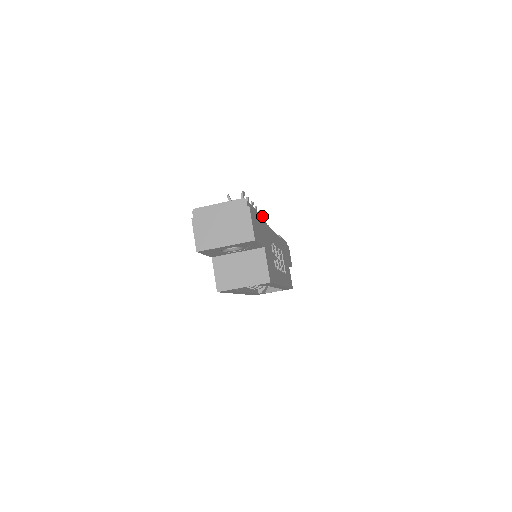
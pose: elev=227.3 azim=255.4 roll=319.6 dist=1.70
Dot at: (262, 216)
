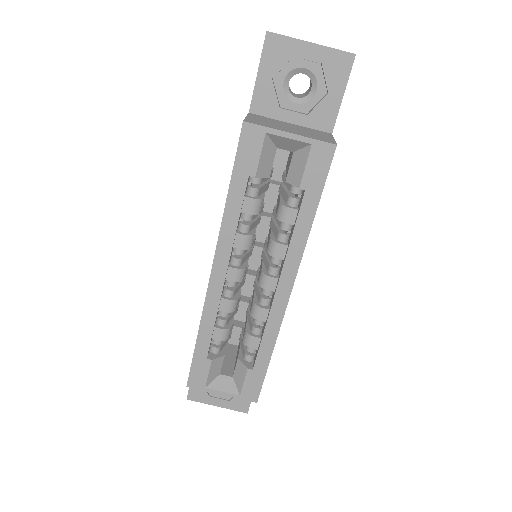
Dot at: occluded
